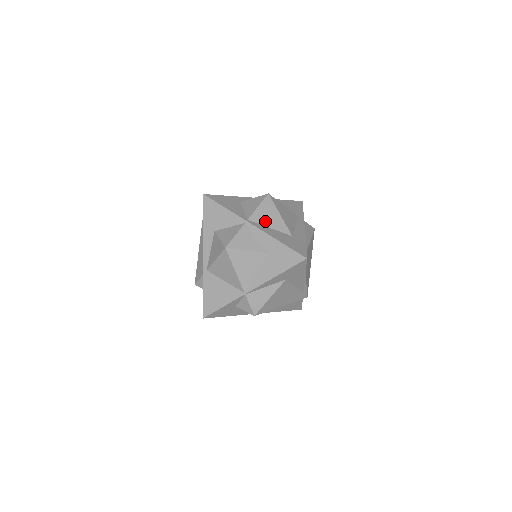
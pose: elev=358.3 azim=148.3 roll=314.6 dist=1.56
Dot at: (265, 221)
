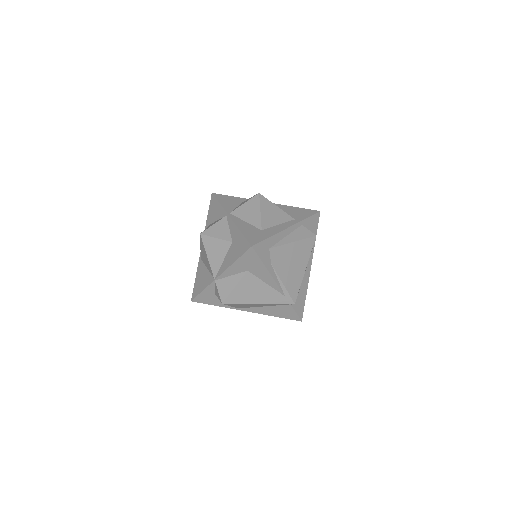
Dot at: (244, 215)
